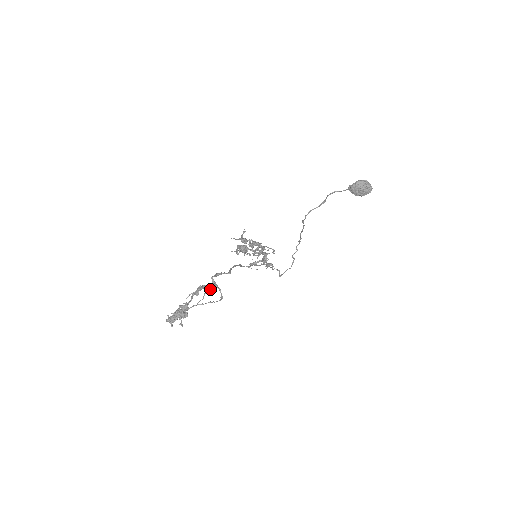
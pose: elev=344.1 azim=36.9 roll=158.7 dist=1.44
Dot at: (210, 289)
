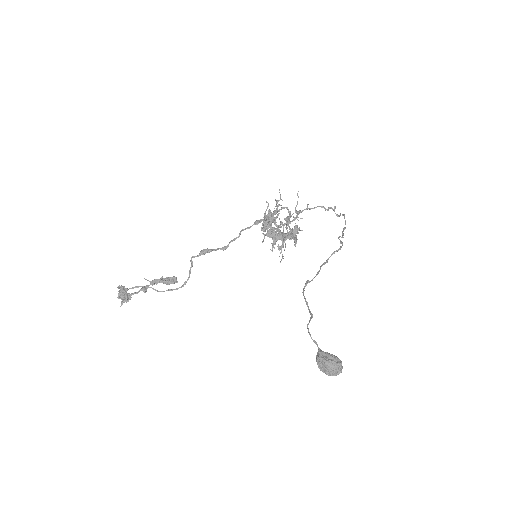
Dot at: (171, 280)
